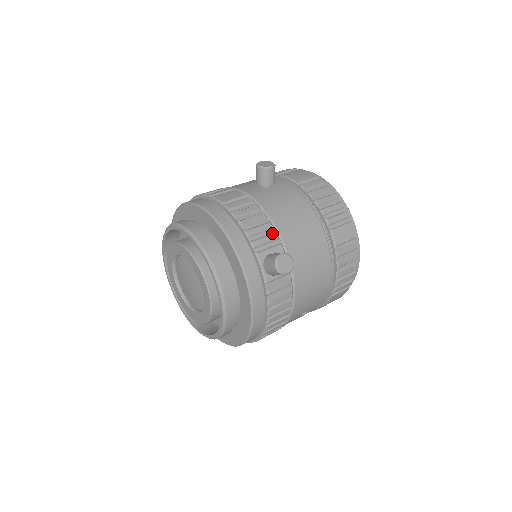
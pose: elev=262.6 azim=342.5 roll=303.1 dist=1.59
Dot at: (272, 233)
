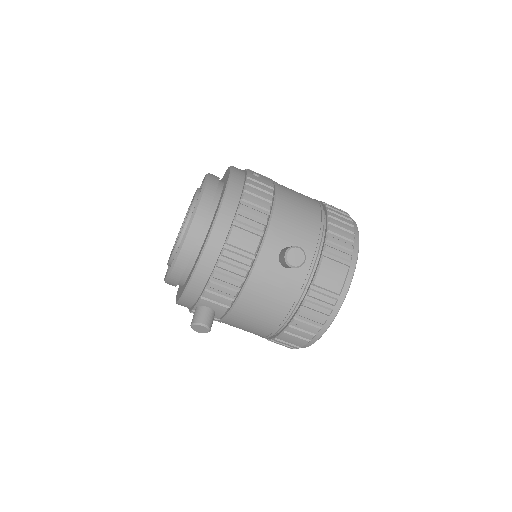
Dot at: (230, 298)
